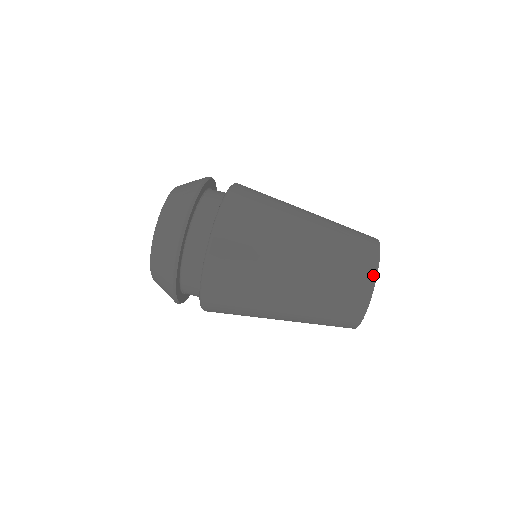
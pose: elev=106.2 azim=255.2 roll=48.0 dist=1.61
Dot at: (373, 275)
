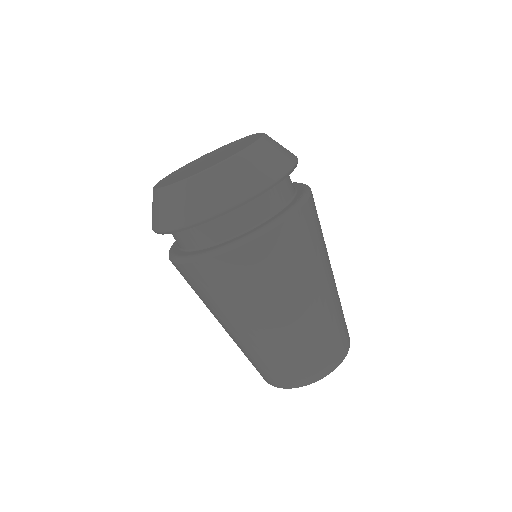
Dot at: (303, 384)
